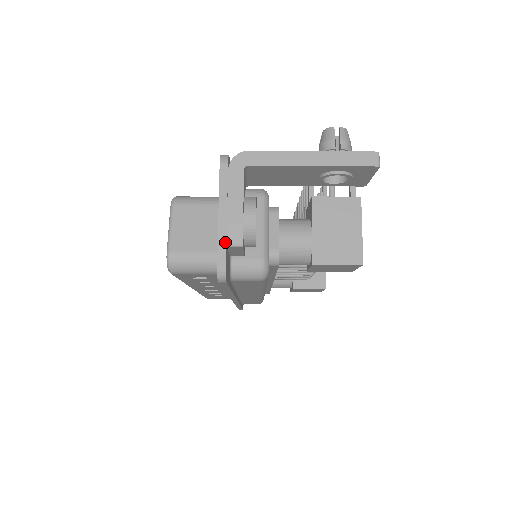
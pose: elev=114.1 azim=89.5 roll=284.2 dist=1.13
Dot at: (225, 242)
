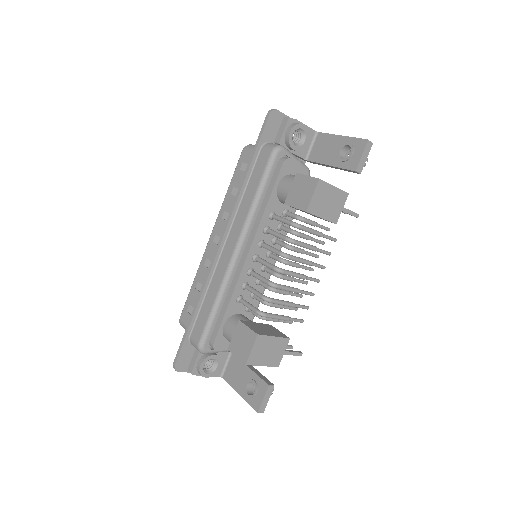
Dot at: (286, 115)
